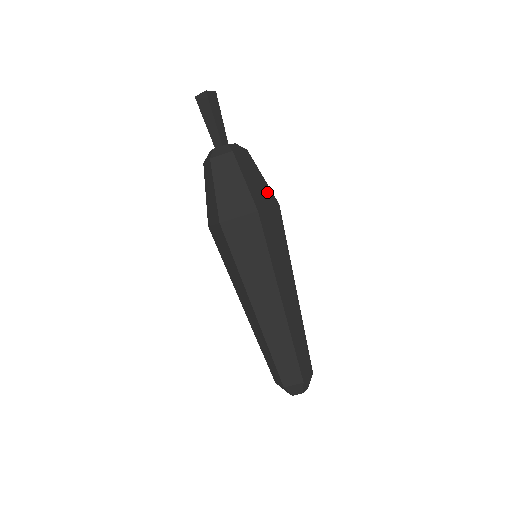
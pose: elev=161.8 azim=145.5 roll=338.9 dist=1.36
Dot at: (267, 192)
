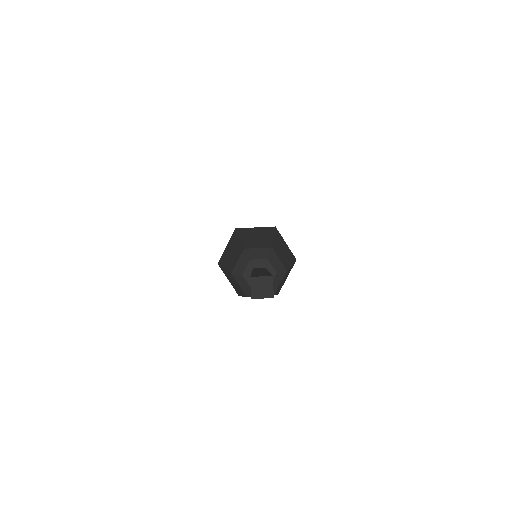
Dot at: occluded
